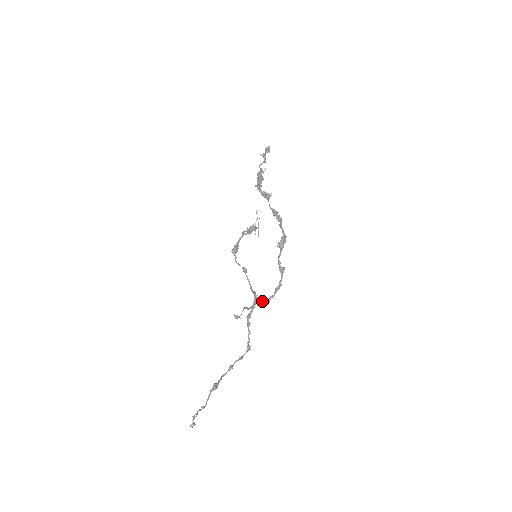
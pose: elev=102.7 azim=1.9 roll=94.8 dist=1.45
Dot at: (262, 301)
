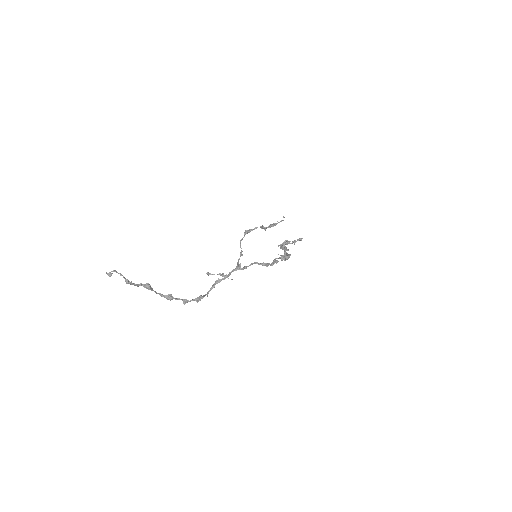
Dot at: (243, 268)
